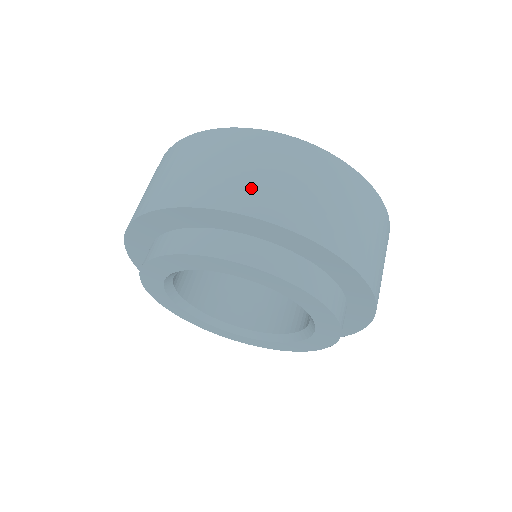
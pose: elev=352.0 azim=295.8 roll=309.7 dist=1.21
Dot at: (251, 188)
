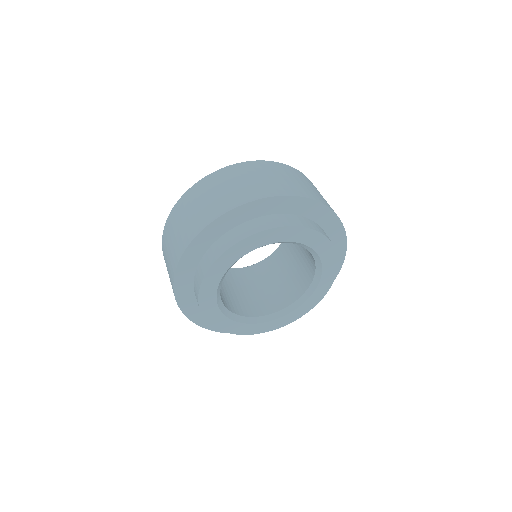
Dot at: (303, 188)
